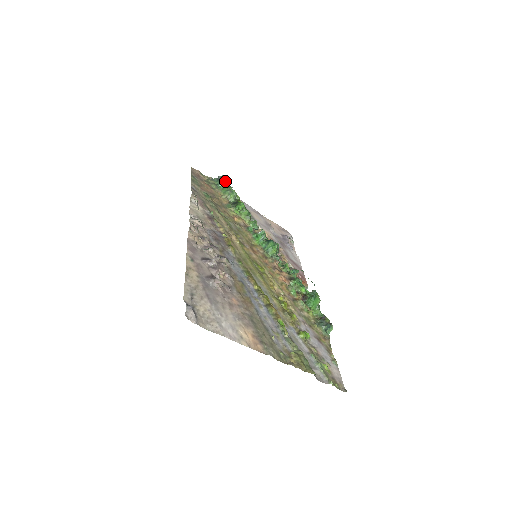
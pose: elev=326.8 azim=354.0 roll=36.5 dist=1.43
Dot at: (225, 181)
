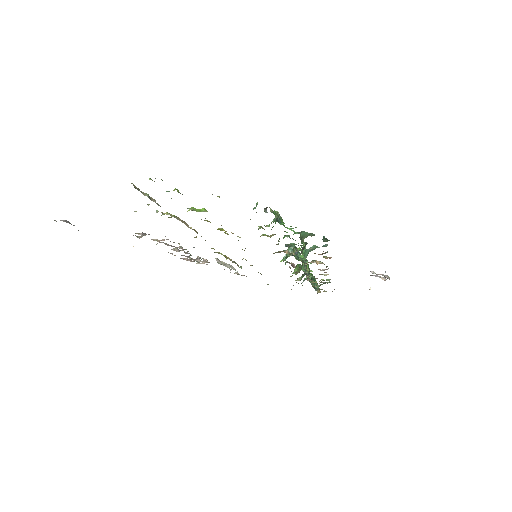
Dot at: occluded
